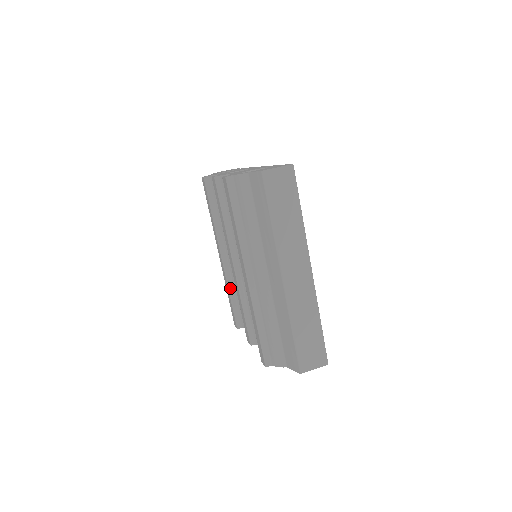
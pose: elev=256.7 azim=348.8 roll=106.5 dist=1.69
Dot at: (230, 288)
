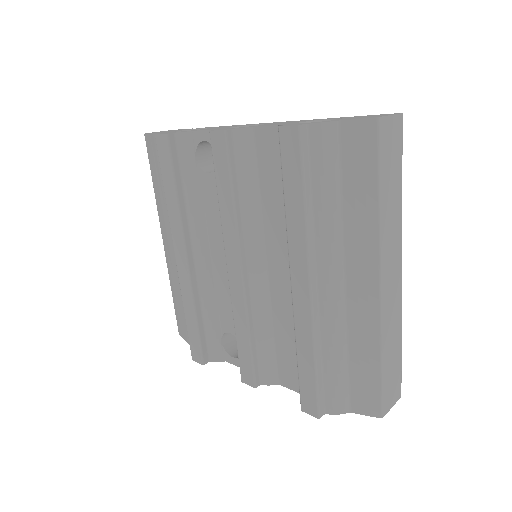
Dot at: (196, 307)
